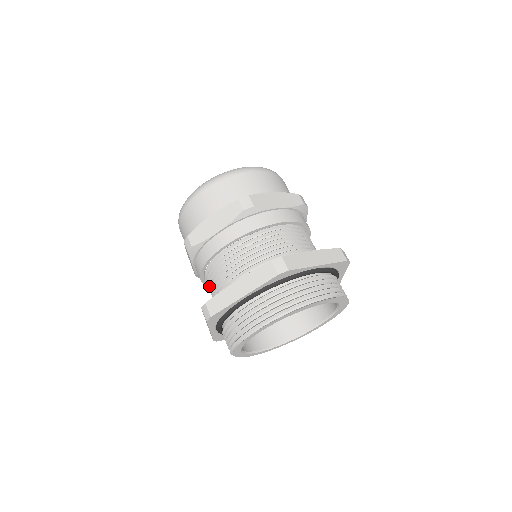
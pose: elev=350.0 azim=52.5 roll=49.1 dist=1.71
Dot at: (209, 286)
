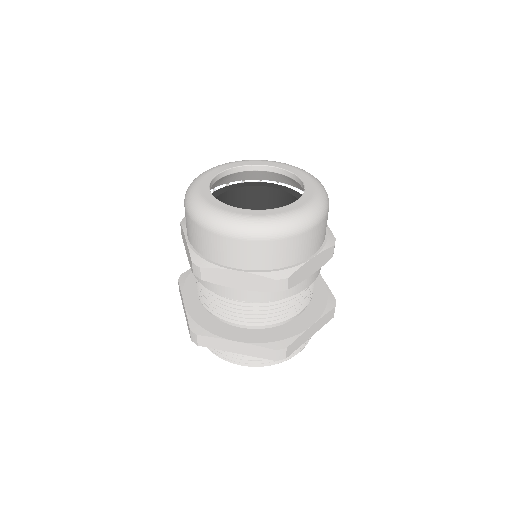
Dot at: occluded
